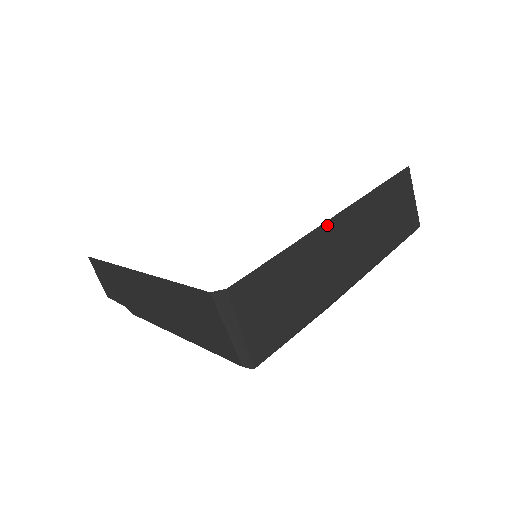
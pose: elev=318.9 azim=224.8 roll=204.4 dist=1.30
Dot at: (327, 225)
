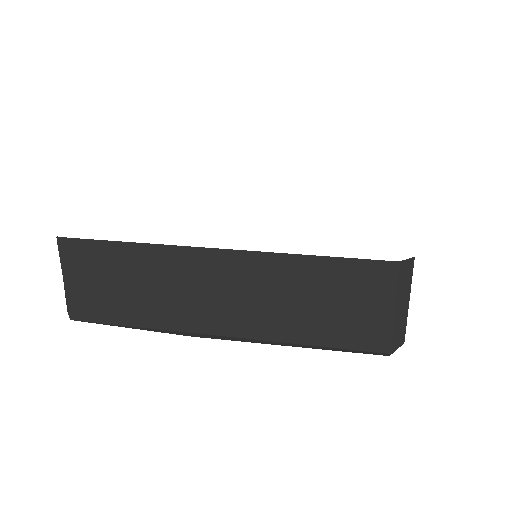
Dot at: (200, 252)
